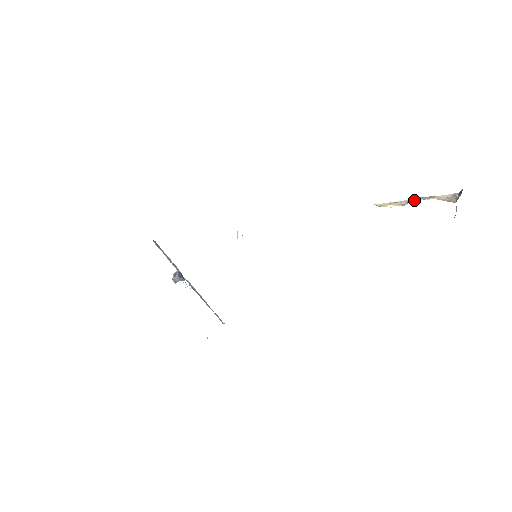
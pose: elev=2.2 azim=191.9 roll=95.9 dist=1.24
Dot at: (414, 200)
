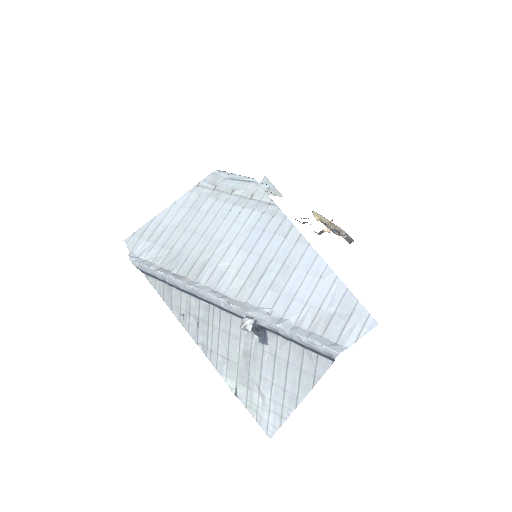
Dot at: (331, 226)
